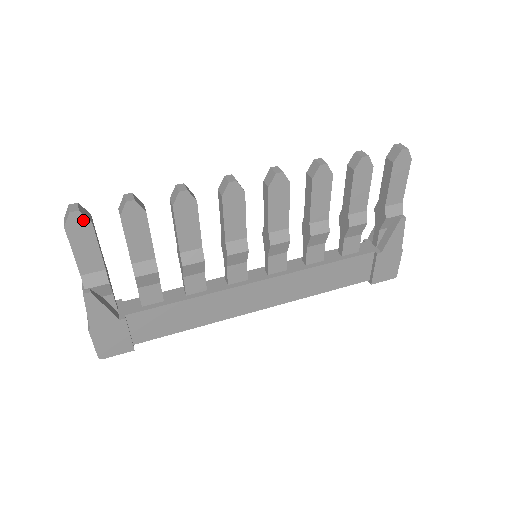
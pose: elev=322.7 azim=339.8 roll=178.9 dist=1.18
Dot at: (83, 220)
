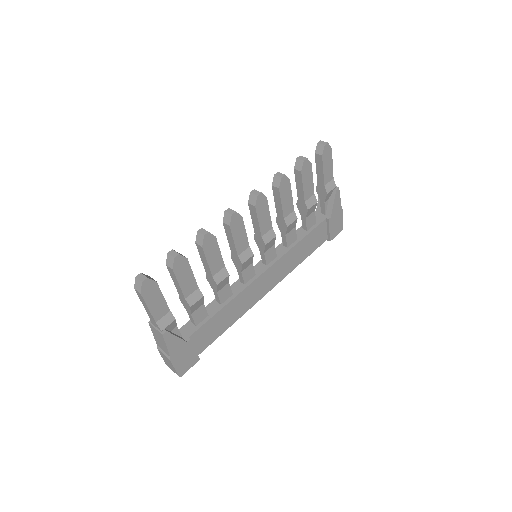
Dot at: (151, 283)
